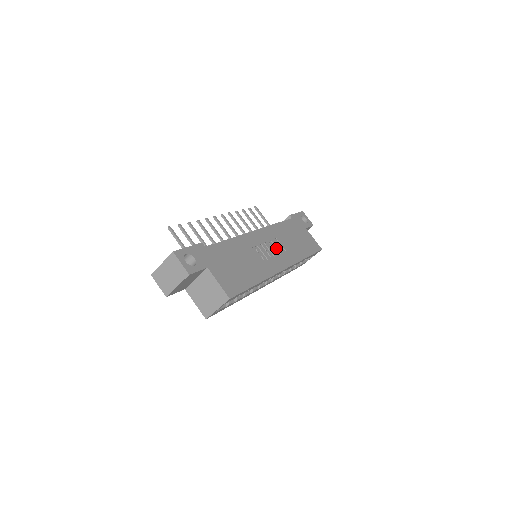
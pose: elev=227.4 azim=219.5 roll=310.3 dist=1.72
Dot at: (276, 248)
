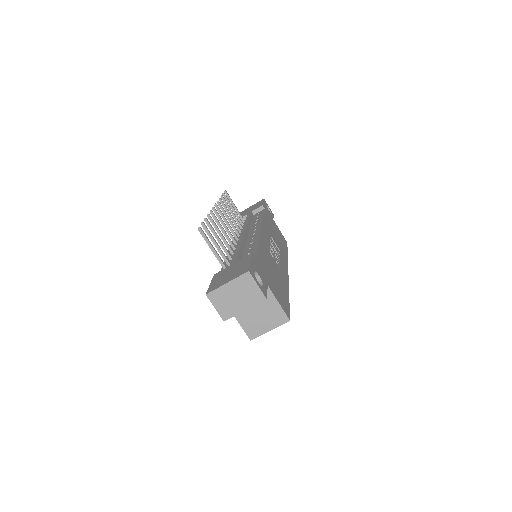
Dot at: (275, 248)
